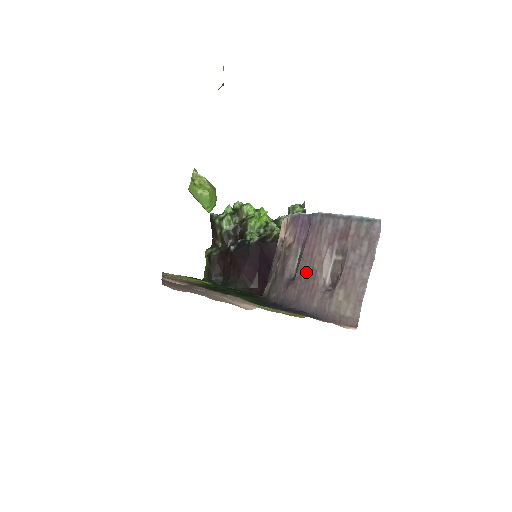
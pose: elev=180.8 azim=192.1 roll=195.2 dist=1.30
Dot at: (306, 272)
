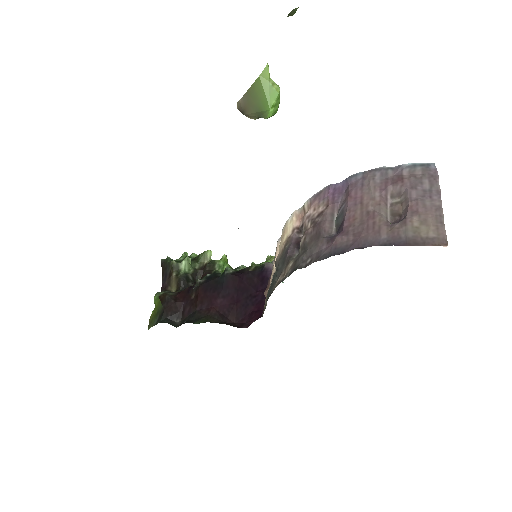
Dot at: (359, 217)
